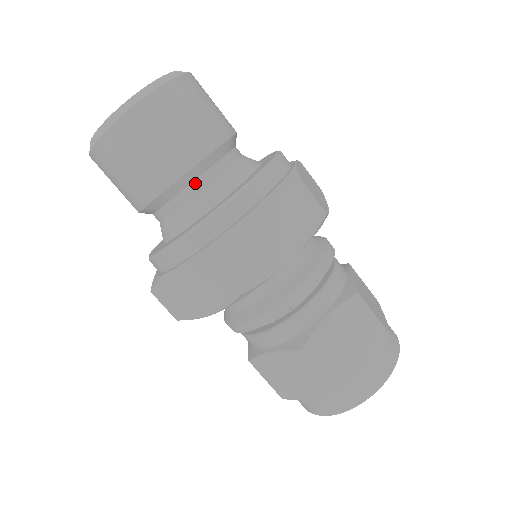
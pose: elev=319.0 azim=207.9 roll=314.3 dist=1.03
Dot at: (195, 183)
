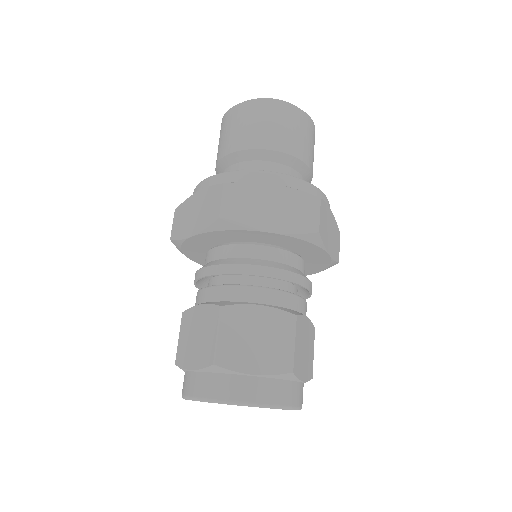
Dot at: (299, 174)
